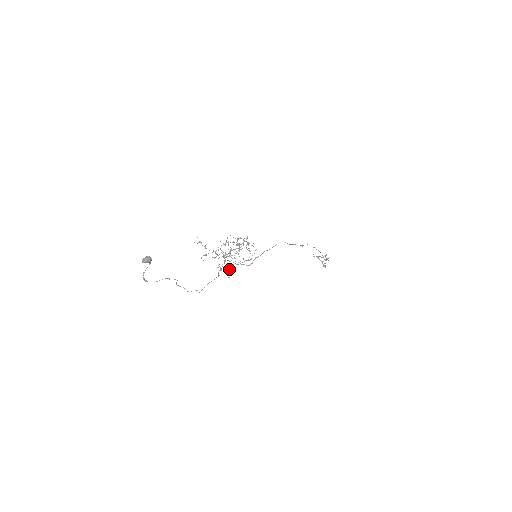
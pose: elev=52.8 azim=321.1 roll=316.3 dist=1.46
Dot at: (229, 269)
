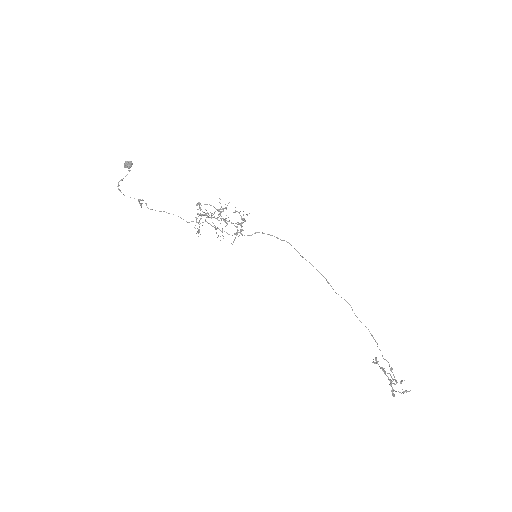
Dot at: occluded
